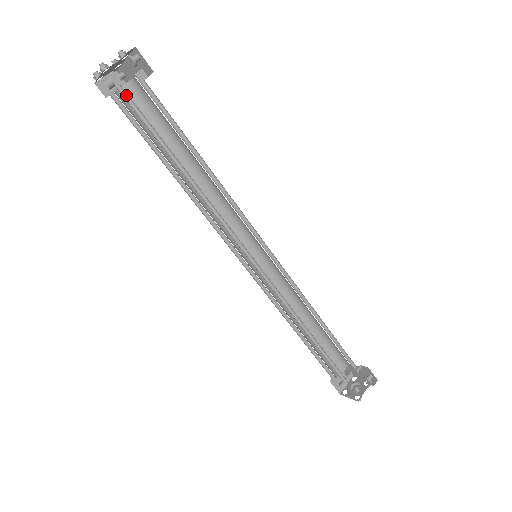
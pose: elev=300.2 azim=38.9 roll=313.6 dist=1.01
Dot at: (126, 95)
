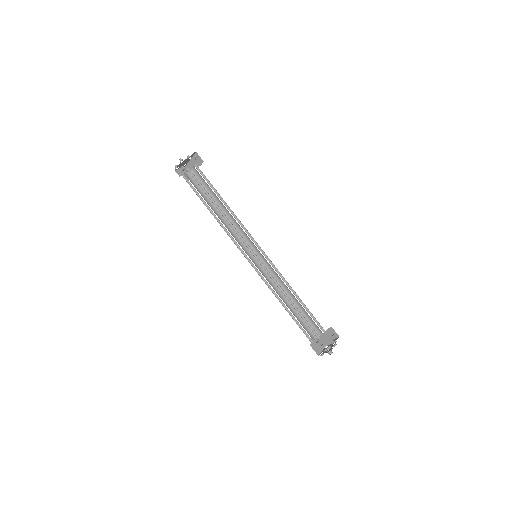
Dot at: (190, 172)
